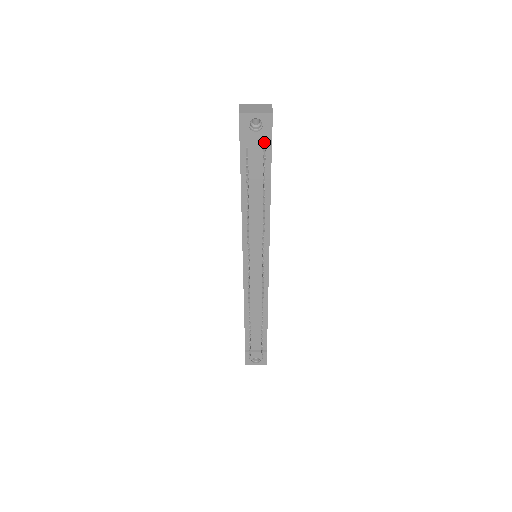
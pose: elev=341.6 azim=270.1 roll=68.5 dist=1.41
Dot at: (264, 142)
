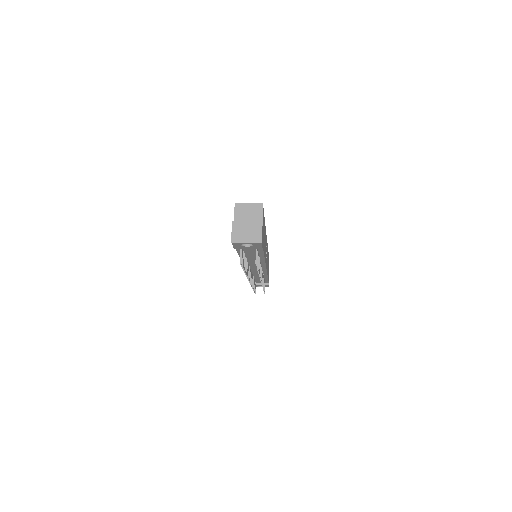
Dot at: (255, 248)
